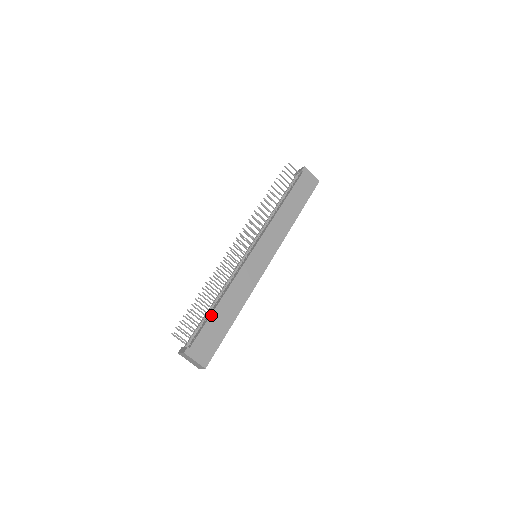
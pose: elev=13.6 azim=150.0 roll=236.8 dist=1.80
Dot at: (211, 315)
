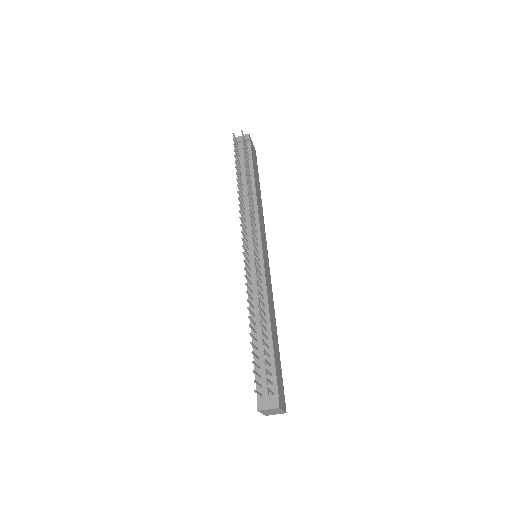
Dot at: (273, 348)
